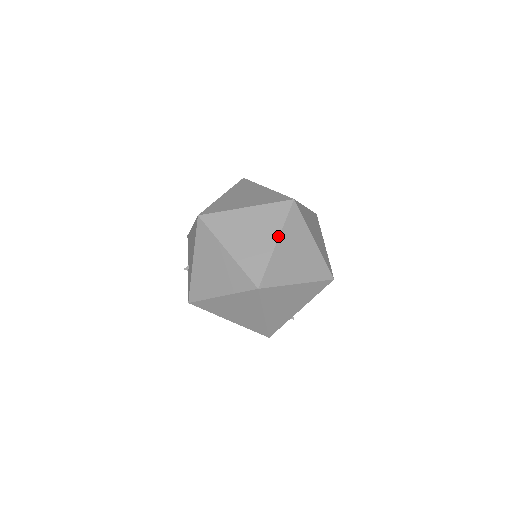
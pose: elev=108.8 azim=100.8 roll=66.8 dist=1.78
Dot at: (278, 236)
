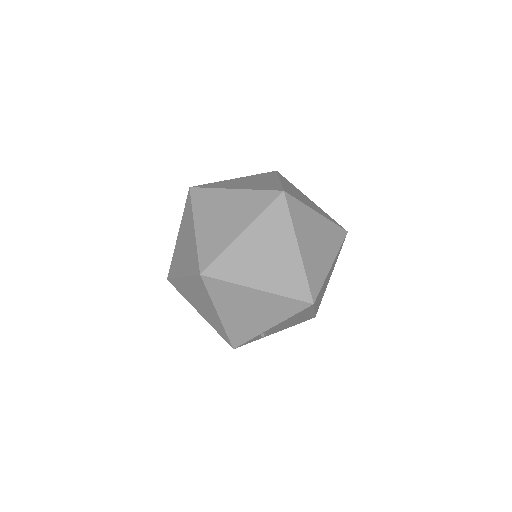
Dot at: (247, 226)
